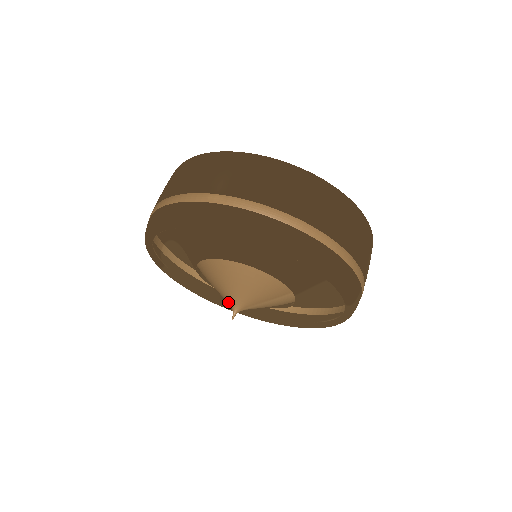
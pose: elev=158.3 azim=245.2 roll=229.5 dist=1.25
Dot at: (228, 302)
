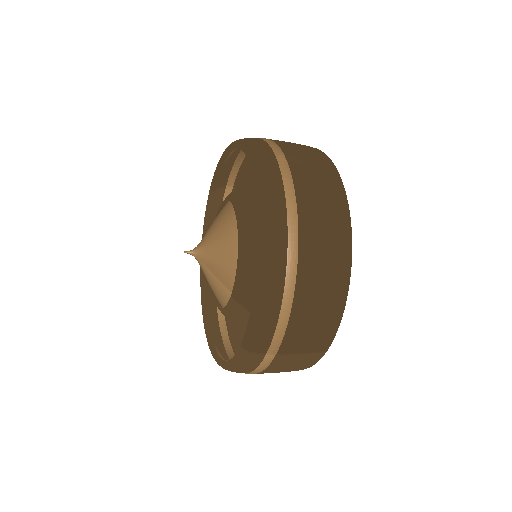
Dot at: (199, 243)
